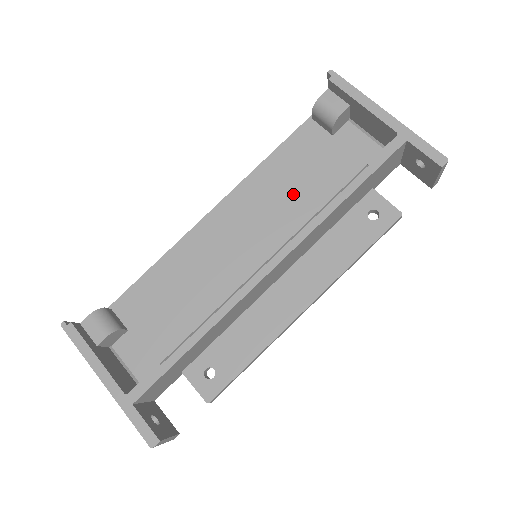
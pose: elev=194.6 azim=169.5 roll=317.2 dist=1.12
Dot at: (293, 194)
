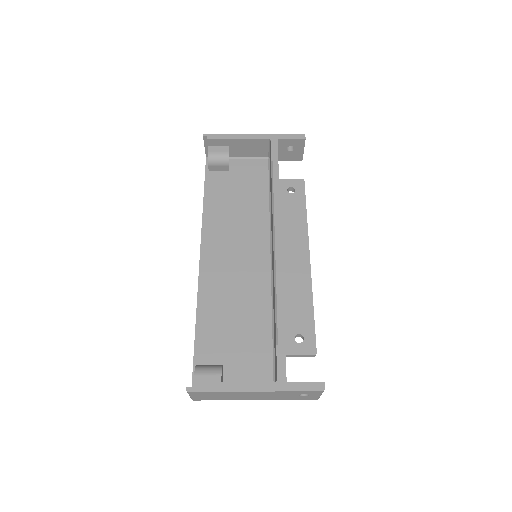
Dot at: (240, 212)
